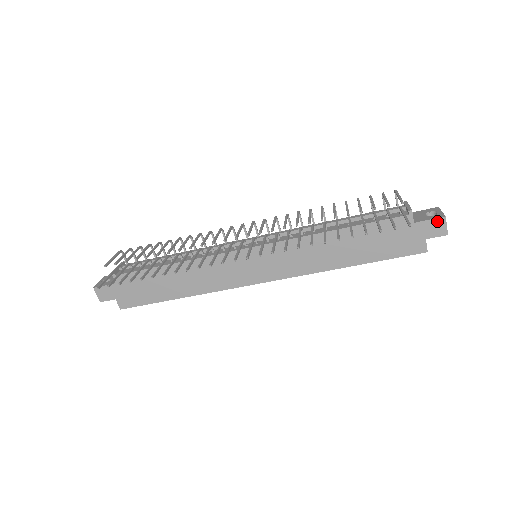
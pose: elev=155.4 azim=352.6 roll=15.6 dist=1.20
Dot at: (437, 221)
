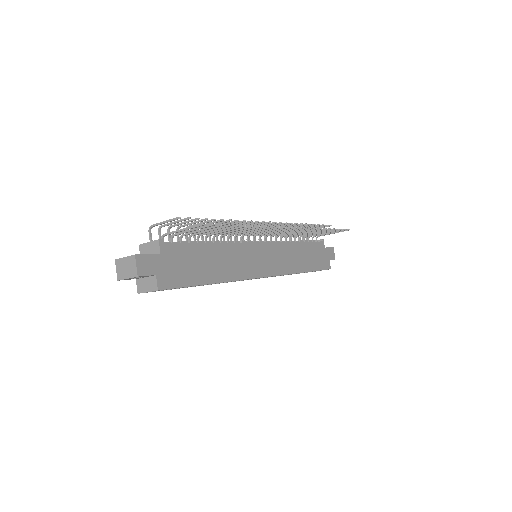
Dot at: (331, 249)
